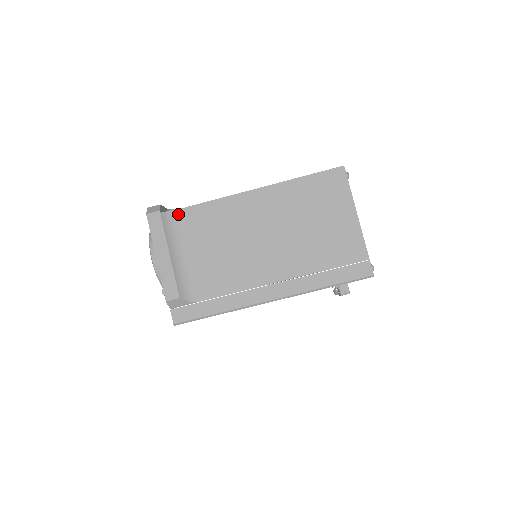
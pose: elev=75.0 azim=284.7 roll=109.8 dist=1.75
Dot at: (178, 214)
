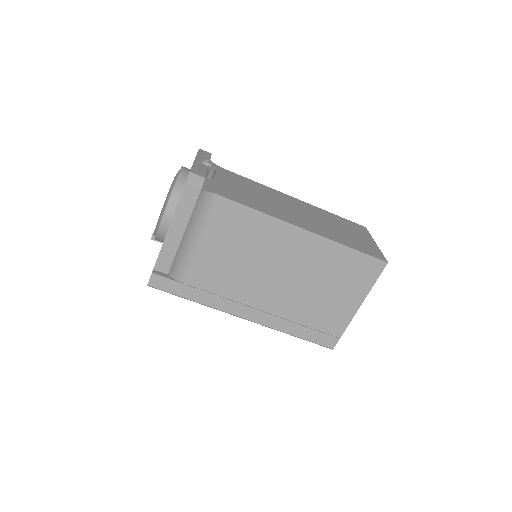
Dot at: (216, 200)
